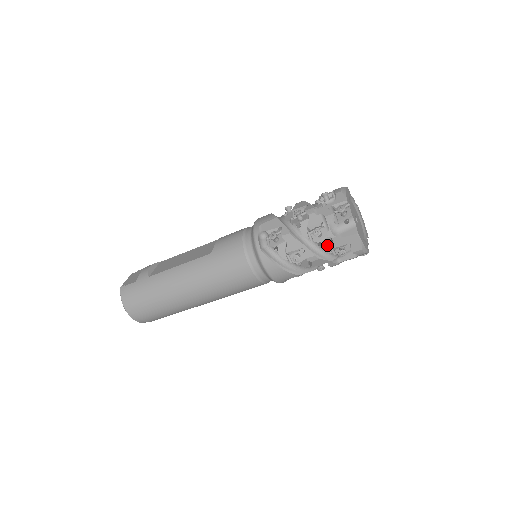
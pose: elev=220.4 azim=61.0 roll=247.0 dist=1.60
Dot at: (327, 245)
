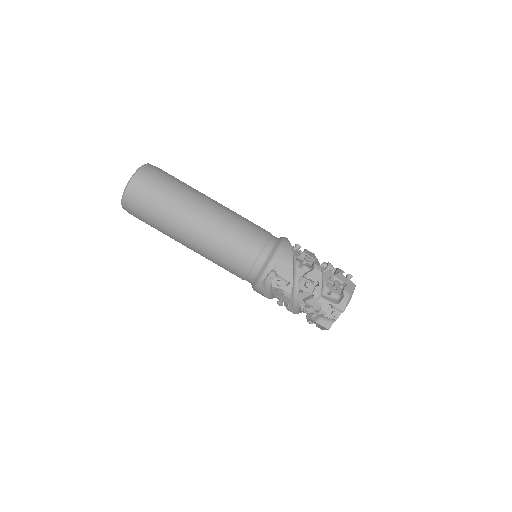
Dot at: (328, 276)
